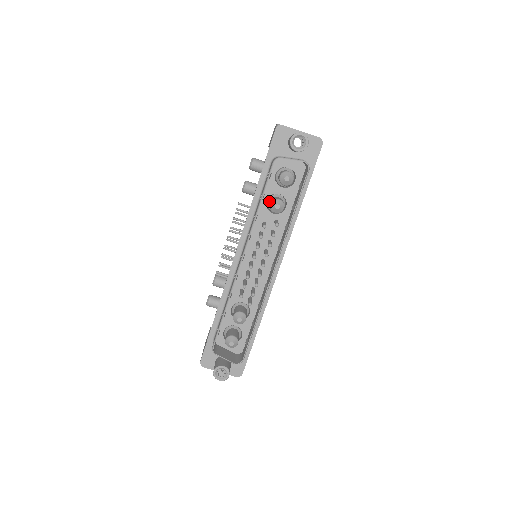
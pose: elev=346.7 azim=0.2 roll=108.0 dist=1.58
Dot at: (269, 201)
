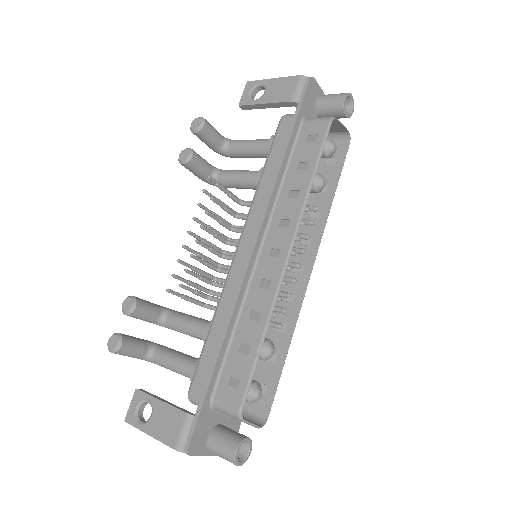
Dot at: occluded
